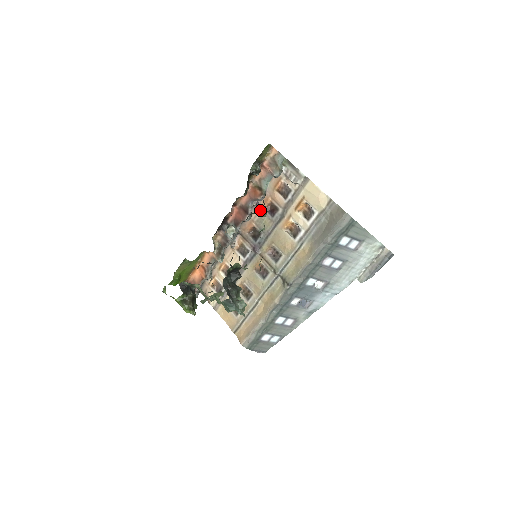
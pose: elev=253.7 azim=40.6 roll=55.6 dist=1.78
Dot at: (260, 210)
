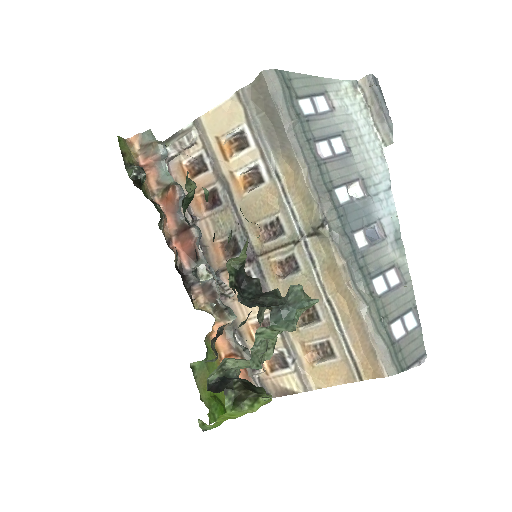
Dot at: (204, 220)
